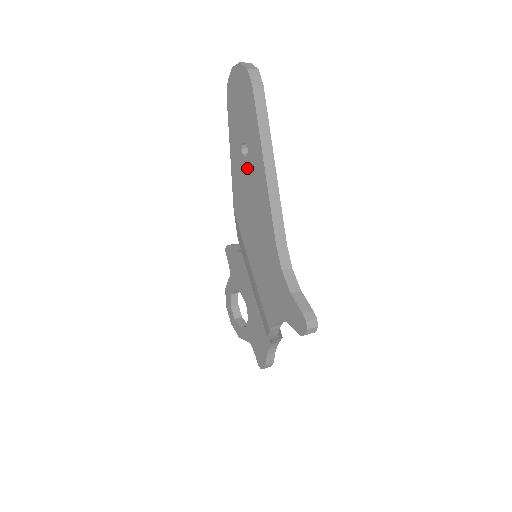
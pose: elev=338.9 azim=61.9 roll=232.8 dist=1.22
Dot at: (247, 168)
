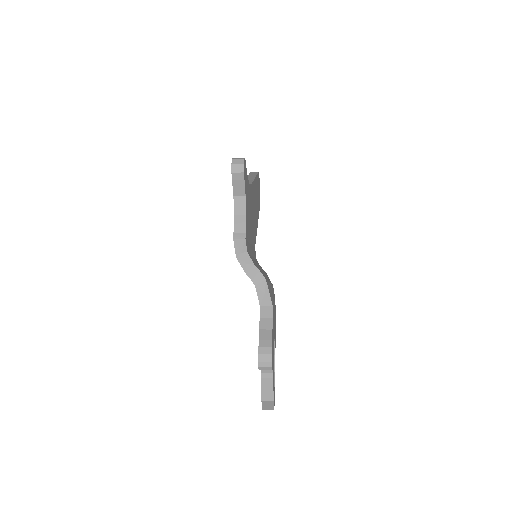
Dot at: occluded
